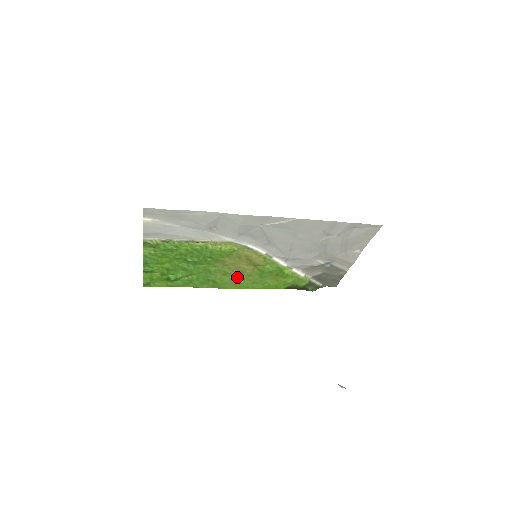
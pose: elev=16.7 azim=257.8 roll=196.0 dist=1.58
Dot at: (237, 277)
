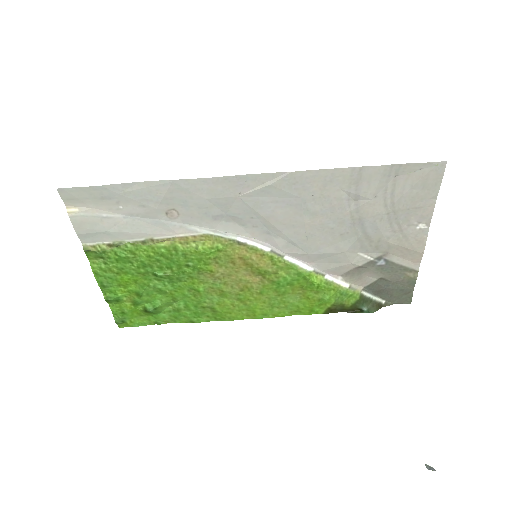
Dot at: (243, 298)
